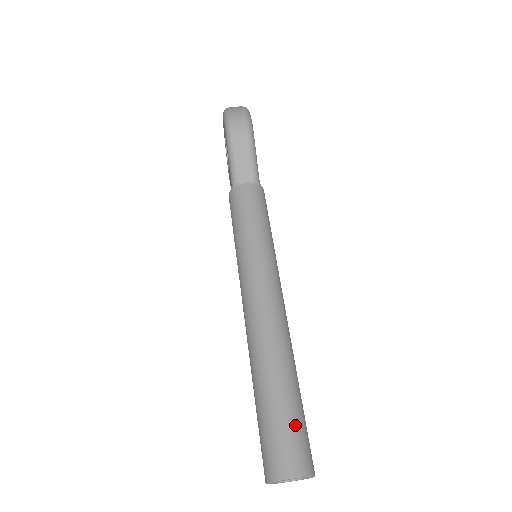
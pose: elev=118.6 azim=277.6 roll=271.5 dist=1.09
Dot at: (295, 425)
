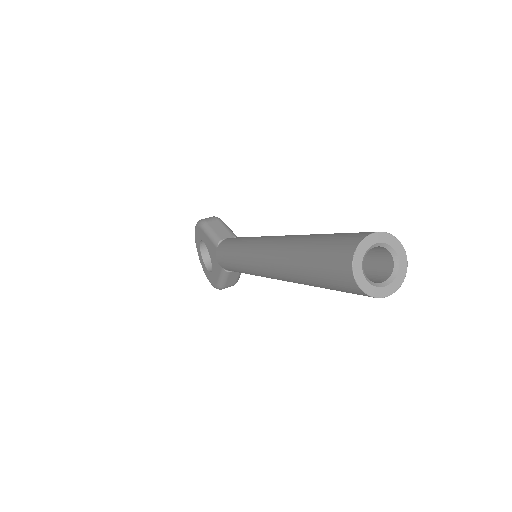
Dot at: occluded
